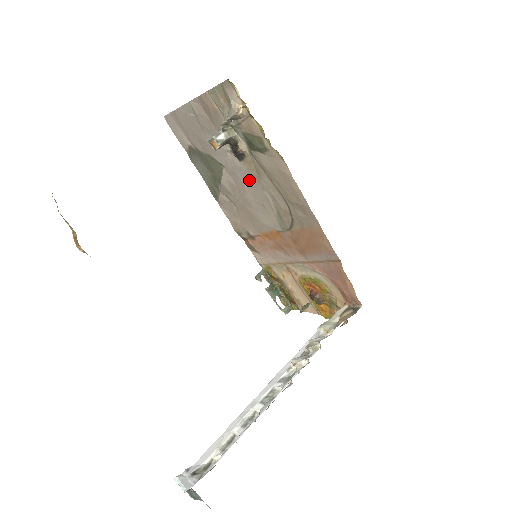
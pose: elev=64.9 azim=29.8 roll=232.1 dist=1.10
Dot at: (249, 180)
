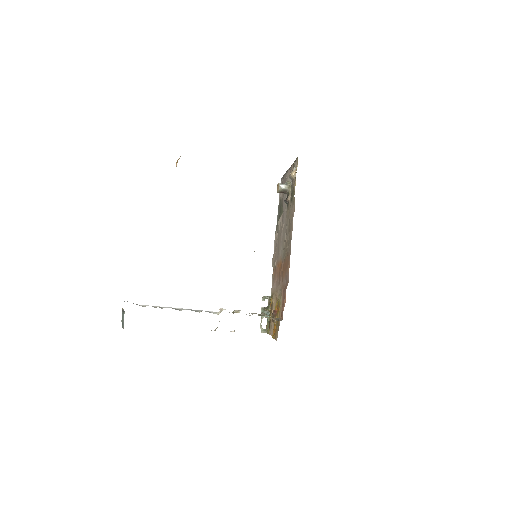
Dot at: (285, 221)
